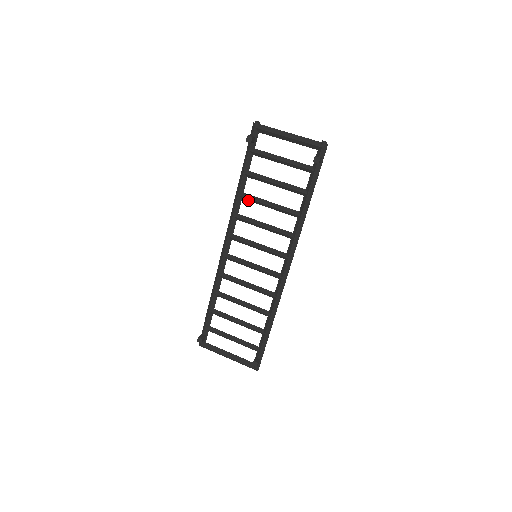
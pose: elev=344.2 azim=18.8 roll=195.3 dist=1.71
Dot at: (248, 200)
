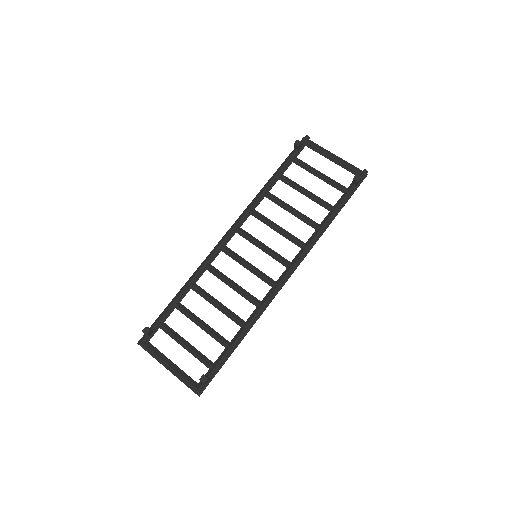
Dot at: (271, 199)
